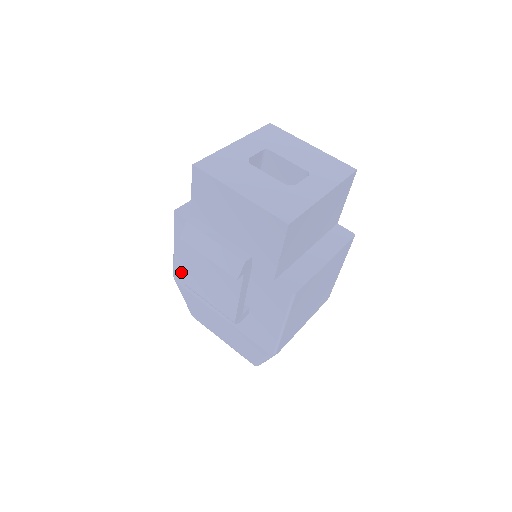
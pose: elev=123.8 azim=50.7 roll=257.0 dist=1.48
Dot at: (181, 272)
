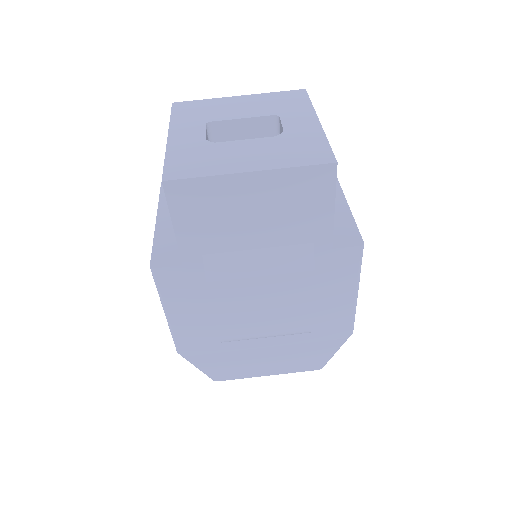
Dot at: (189, 338)
